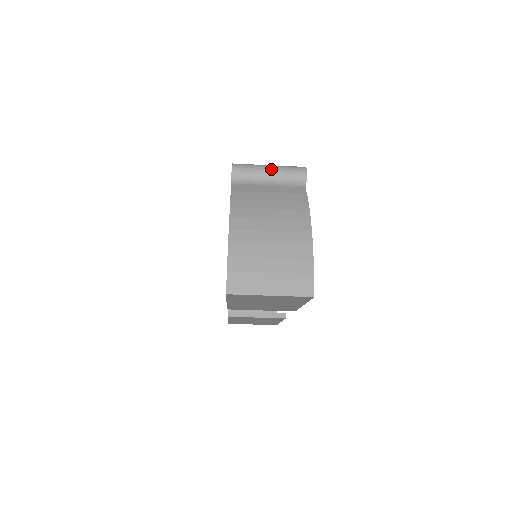
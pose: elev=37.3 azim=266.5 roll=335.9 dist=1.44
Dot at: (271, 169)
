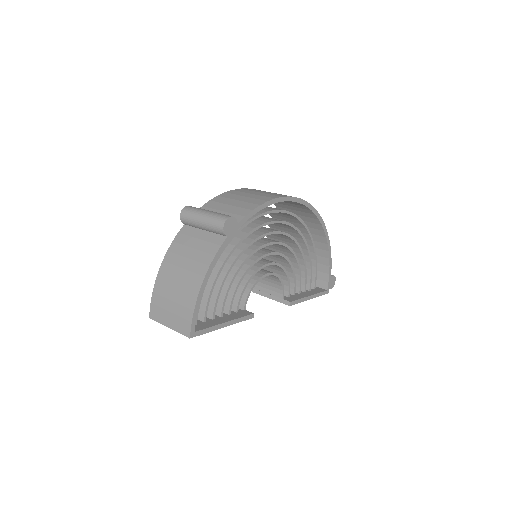
Dot at: (202, 218)
